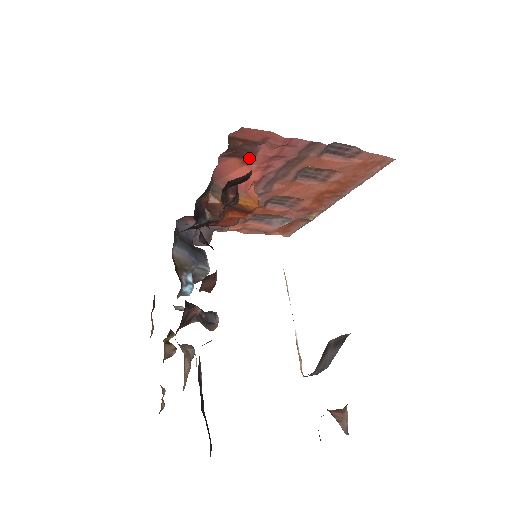
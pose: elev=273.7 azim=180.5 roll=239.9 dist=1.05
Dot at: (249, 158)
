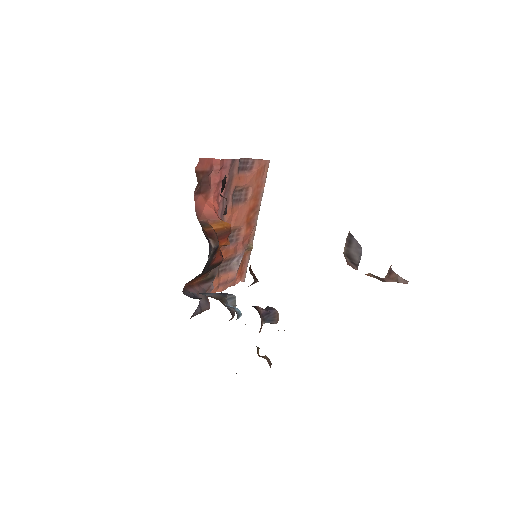
Dot at: (208, 191)
